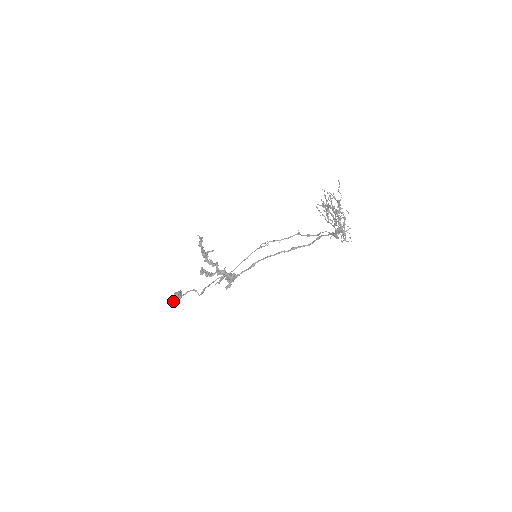
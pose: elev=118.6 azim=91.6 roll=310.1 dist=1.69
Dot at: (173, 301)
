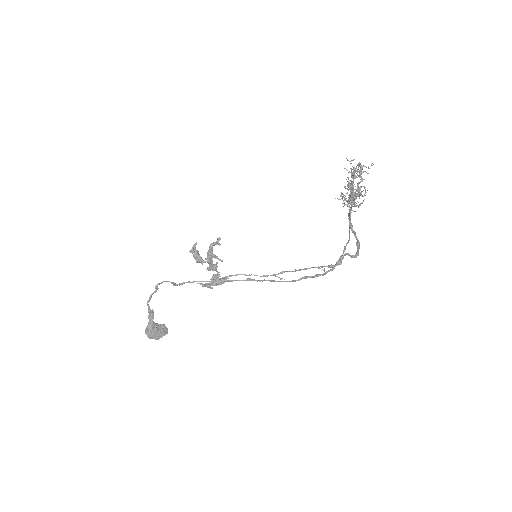
Dot at: (149, 313)
